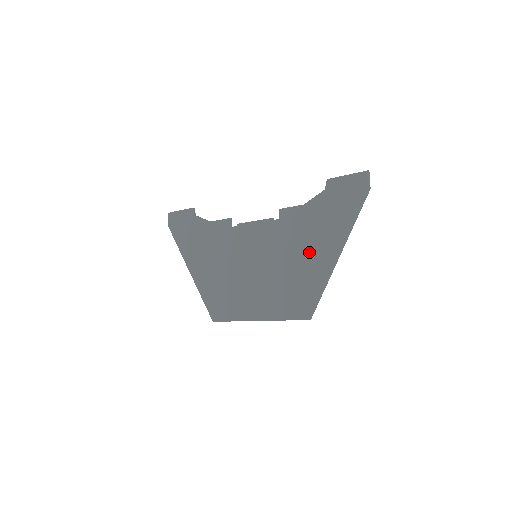
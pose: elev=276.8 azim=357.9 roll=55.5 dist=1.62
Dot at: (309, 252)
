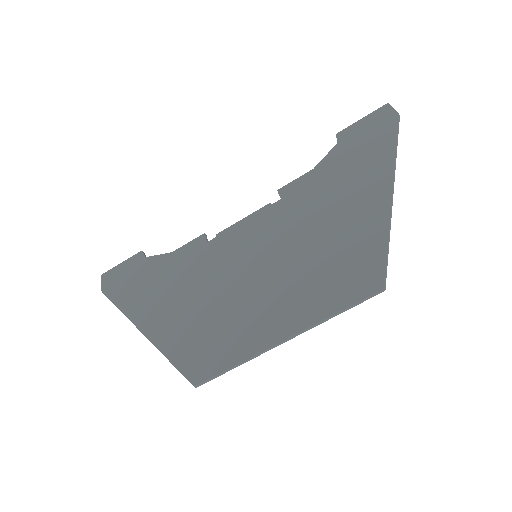
Dot at: (343, 208)
